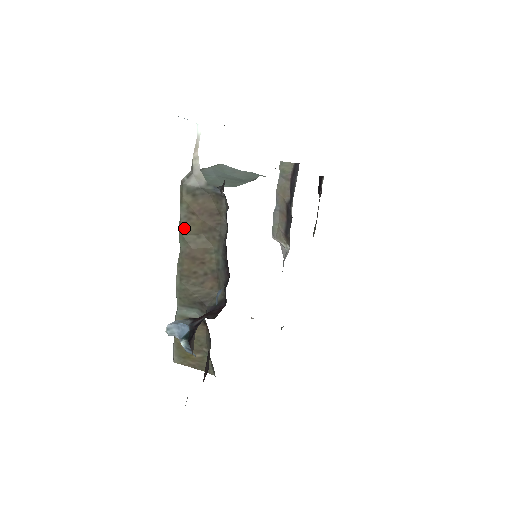
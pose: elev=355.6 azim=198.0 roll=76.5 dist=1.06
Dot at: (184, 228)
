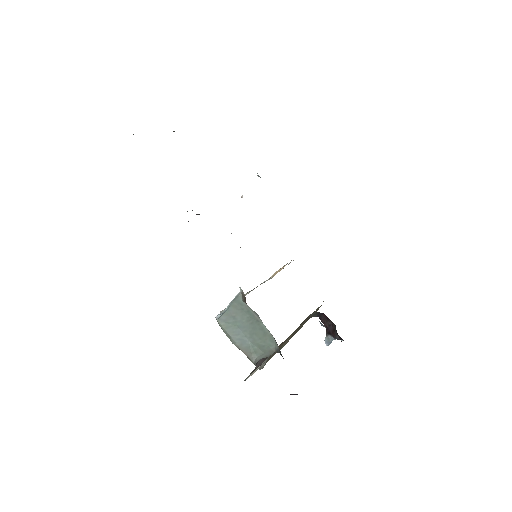
Dot at: occluded
